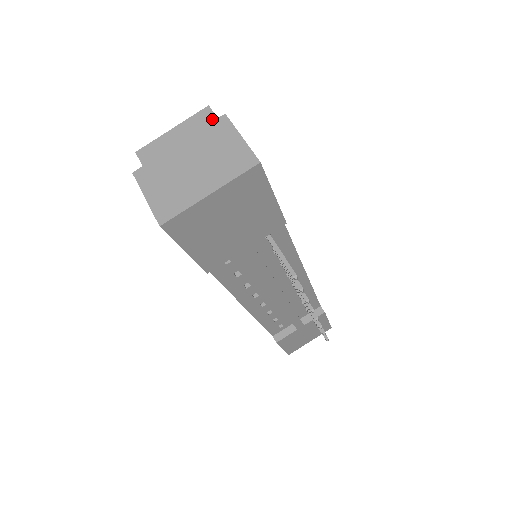
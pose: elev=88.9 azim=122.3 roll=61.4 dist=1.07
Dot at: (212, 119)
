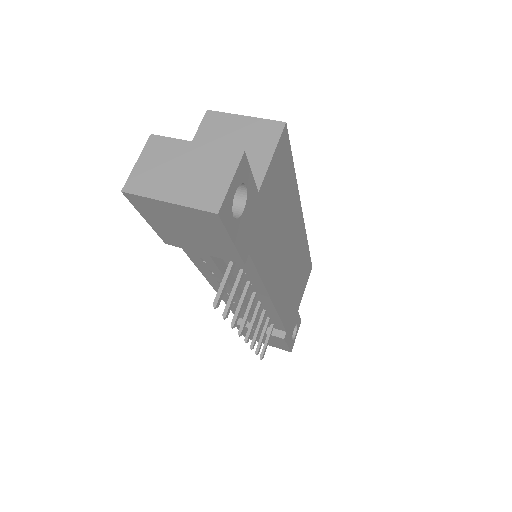
Dot at: (275, 136)
